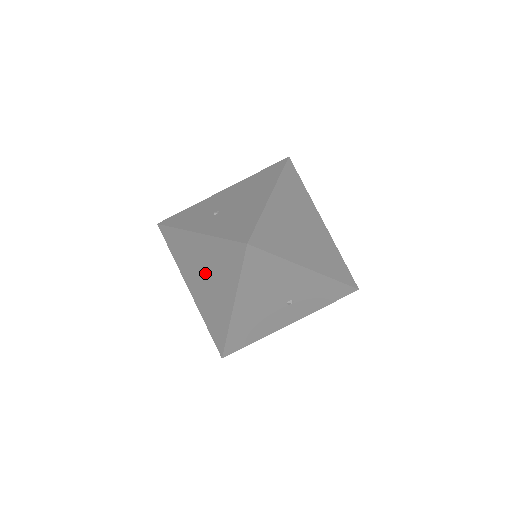
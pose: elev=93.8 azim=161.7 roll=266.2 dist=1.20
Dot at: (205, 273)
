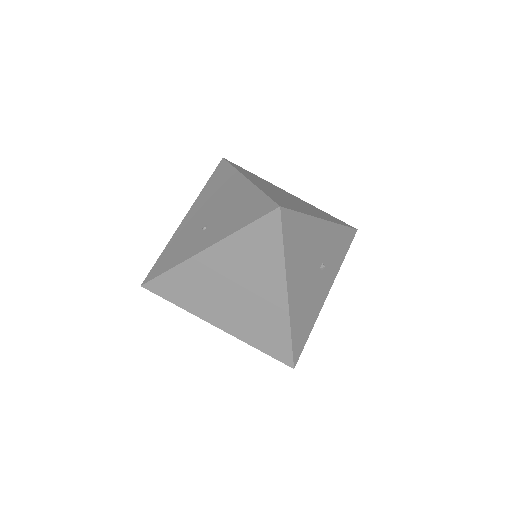
Dot at: (234, 287)
